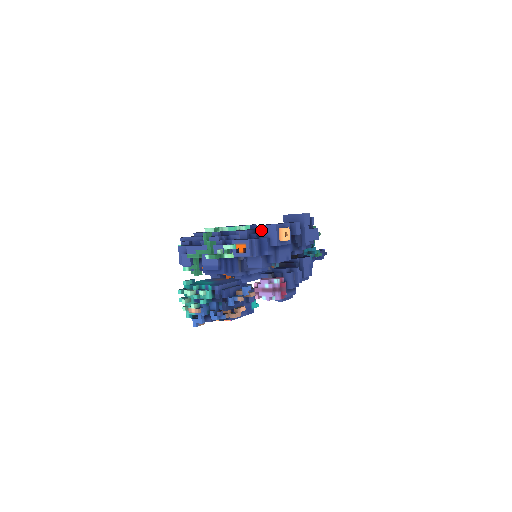
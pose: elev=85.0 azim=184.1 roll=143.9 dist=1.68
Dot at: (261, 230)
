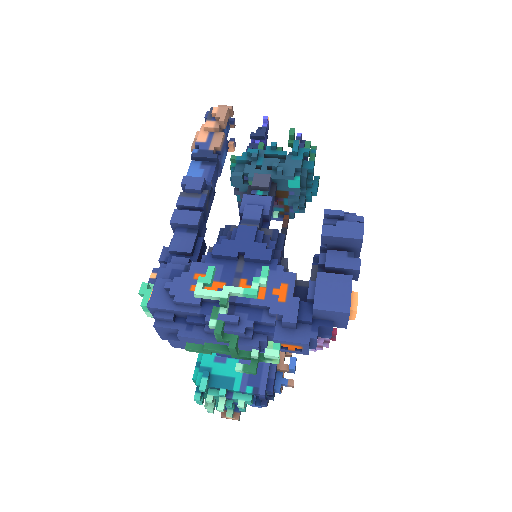
Dot at: (318, 314)
